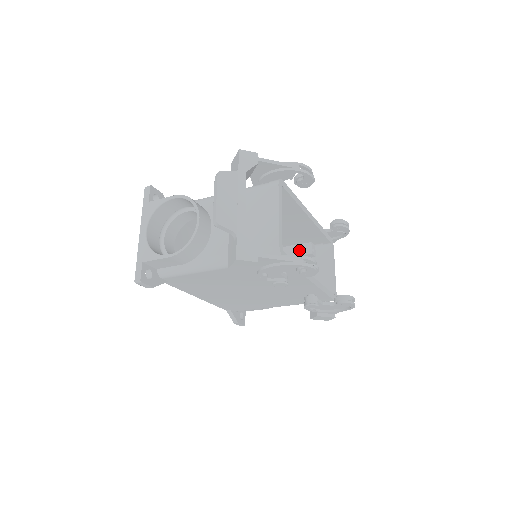
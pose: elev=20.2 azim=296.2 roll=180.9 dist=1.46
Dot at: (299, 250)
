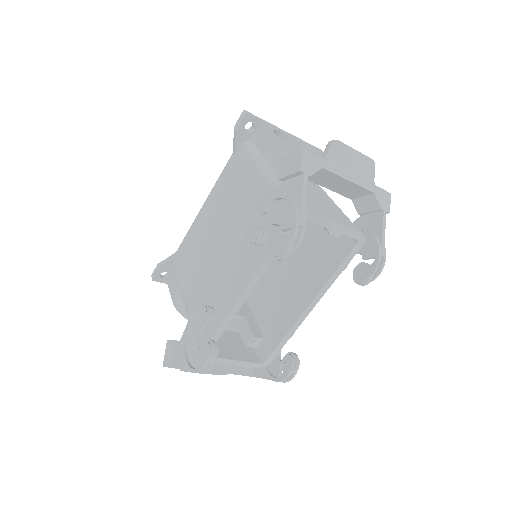
Dot at: occluded
